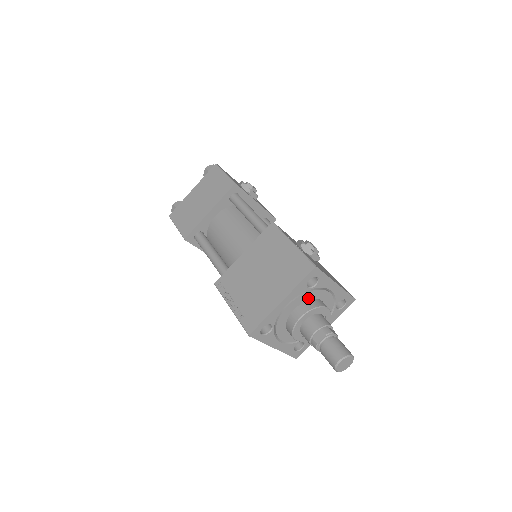
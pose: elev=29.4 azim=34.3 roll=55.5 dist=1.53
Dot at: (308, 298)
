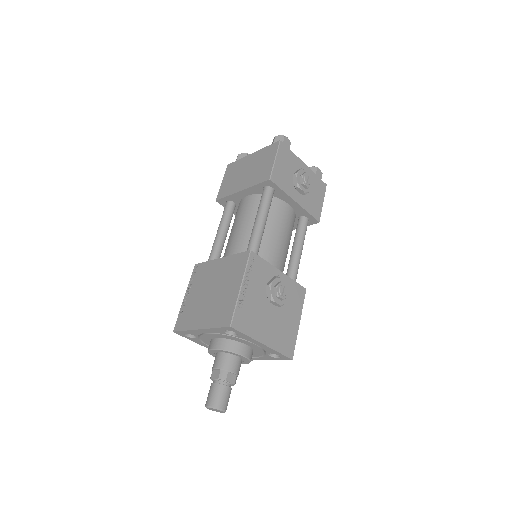
Dot at: (230, 338)
